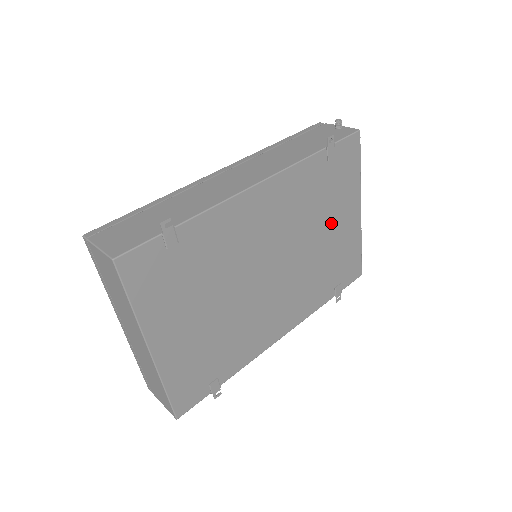
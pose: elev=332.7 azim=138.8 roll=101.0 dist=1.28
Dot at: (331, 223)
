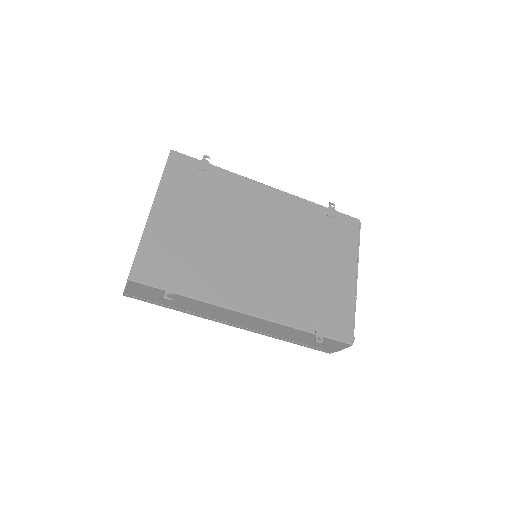
Dot at: (323, 261)
